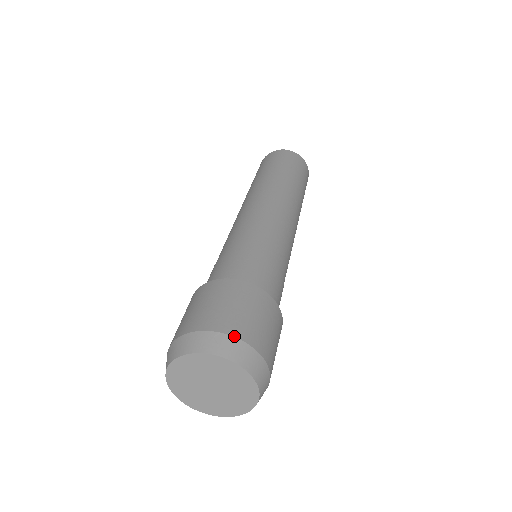
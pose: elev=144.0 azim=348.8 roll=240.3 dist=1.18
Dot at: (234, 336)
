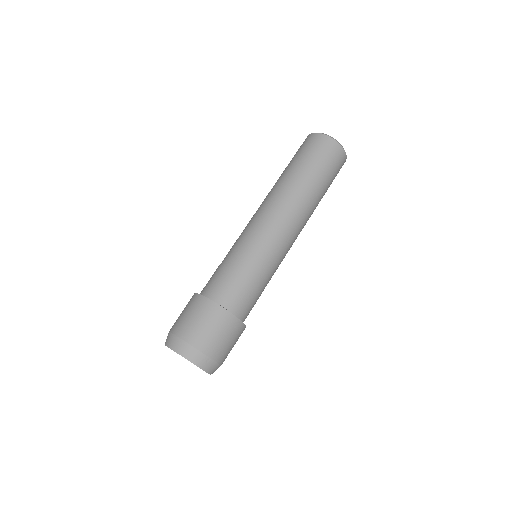
Dot at: (216, 362)
